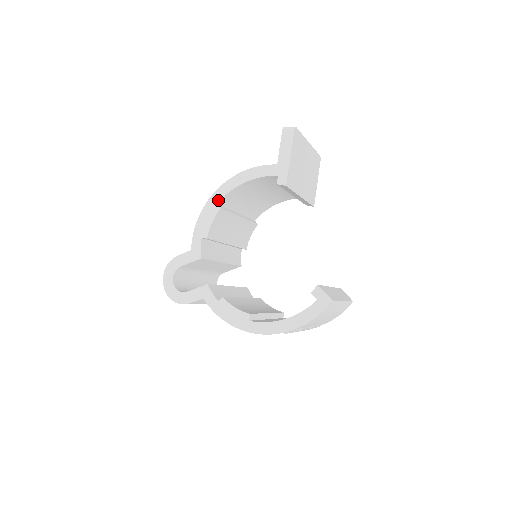
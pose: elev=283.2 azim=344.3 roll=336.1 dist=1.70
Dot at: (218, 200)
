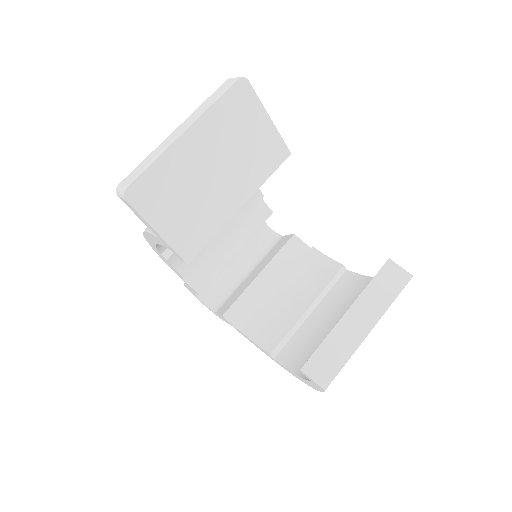
Dot at: (158, 252)
